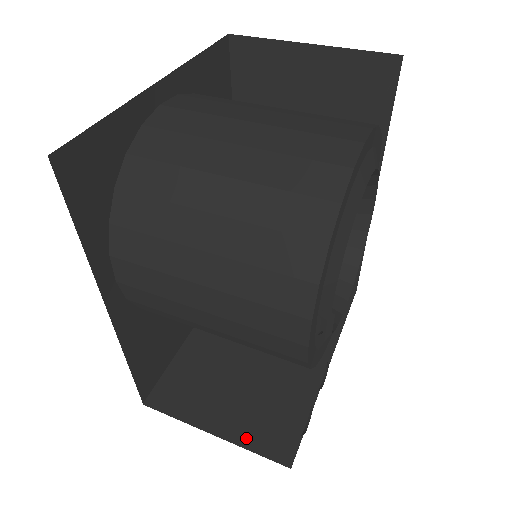
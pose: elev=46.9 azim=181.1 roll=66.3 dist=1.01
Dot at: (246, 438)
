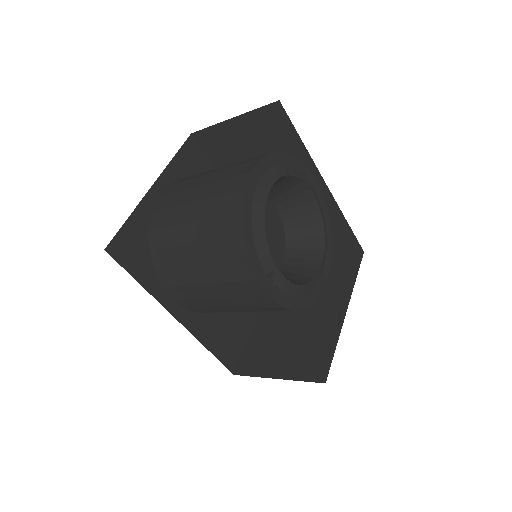
Dot at: (295, 374)
